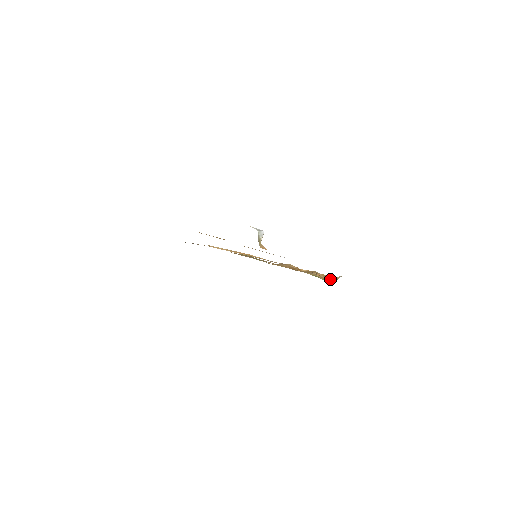
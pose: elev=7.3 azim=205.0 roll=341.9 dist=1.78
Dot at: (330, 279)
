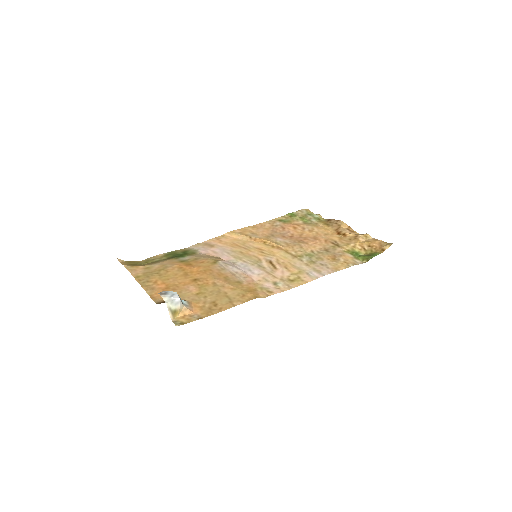
Dot at: (368, 256)
